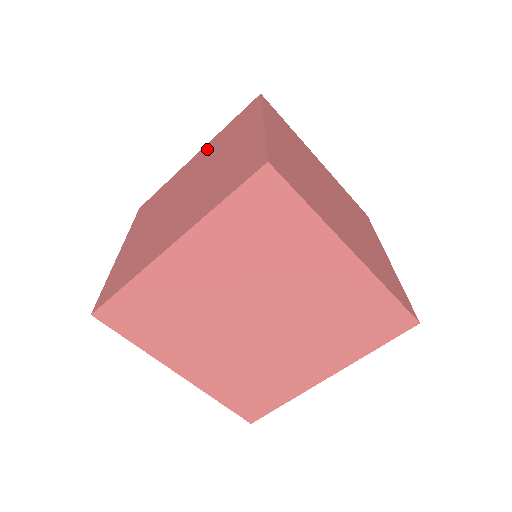
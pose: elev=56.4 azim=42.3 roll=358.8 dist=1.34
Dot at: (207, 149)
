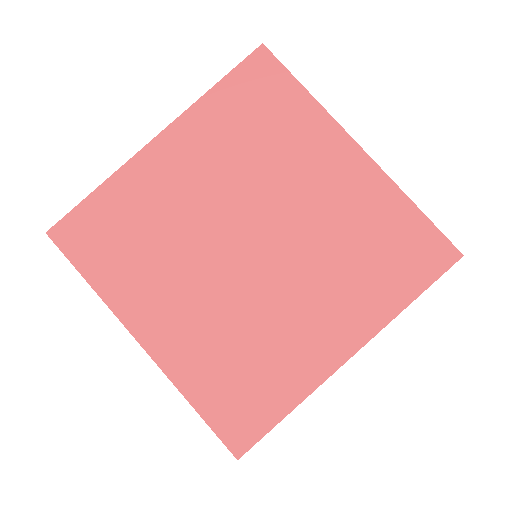
Dot at: occluded
